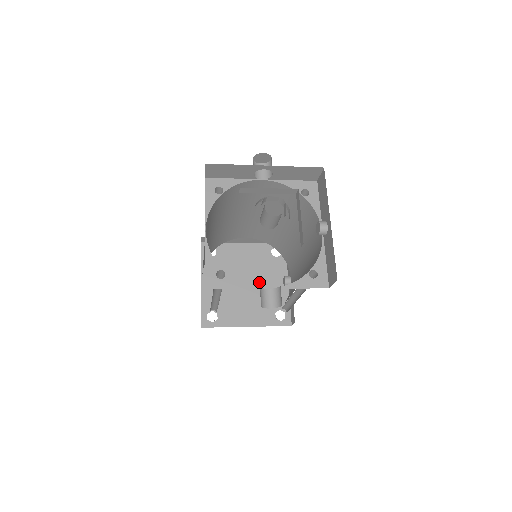
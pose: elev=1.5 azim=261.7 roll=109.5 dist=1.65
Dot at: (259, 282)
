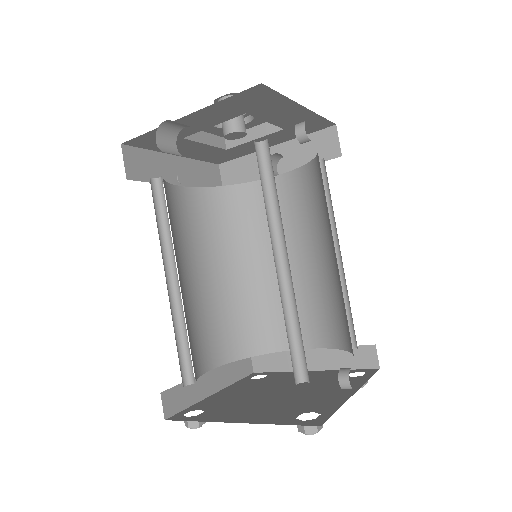
Dot at: (302, 392)
